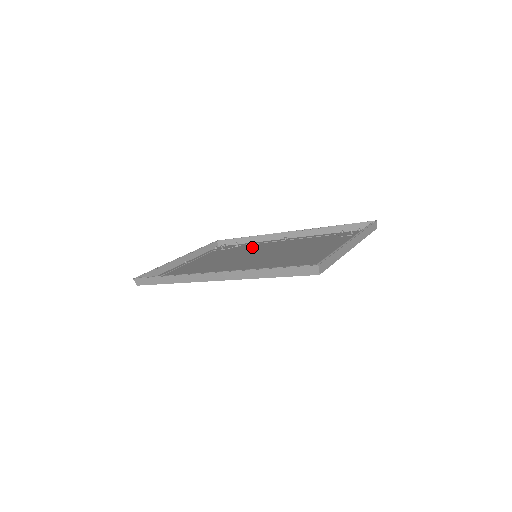
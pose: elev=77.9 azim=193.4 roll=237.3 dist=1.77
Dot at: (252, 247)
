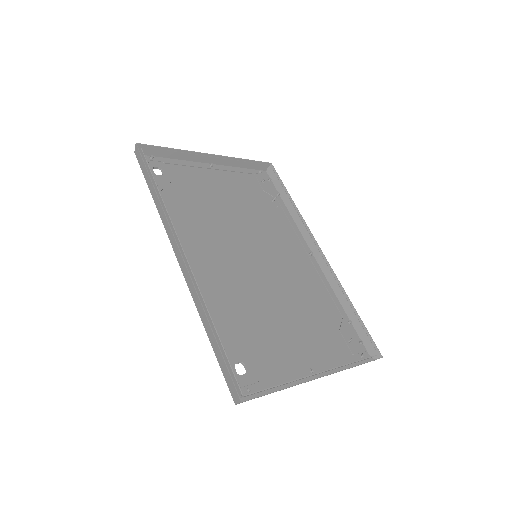
Dot at: (278, 224)
